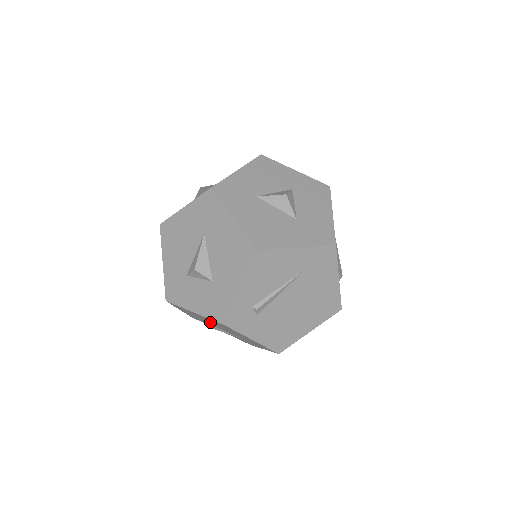
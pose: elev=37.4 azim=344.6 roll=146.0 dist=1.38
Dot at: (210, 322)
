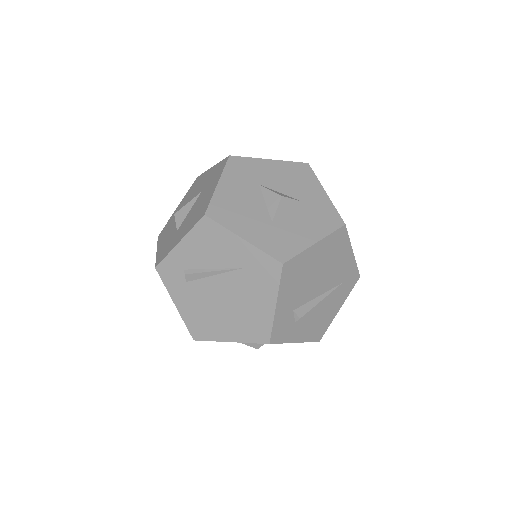
Dot at: occluded
